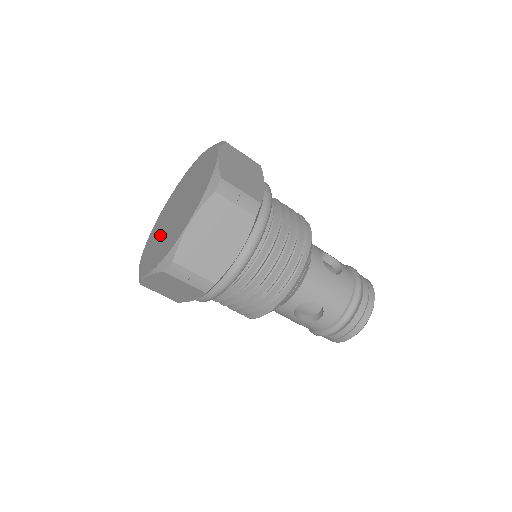
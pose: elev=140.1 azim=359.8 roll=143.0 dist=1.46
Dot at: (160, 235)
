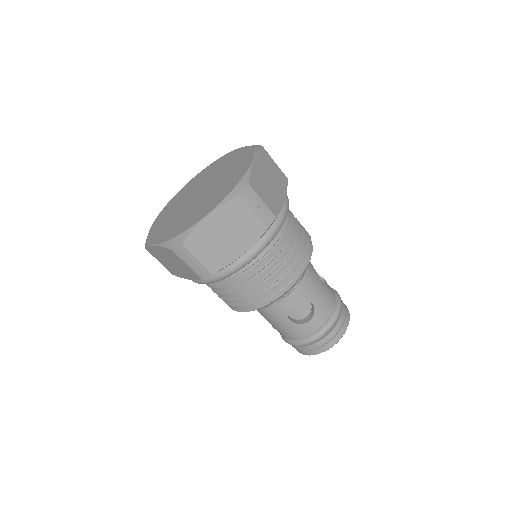
Dot at: (188, 193)
